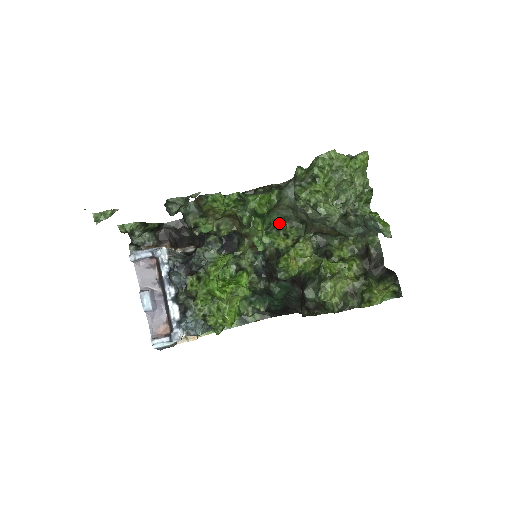
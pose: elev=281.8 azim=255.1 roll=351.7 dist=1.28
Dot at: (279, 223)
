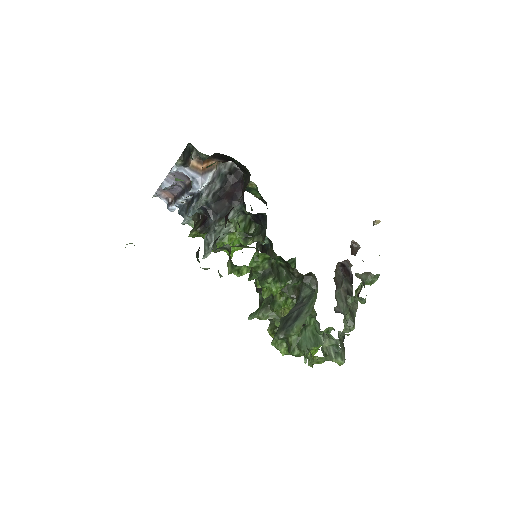
Dot at: (295, 259)
